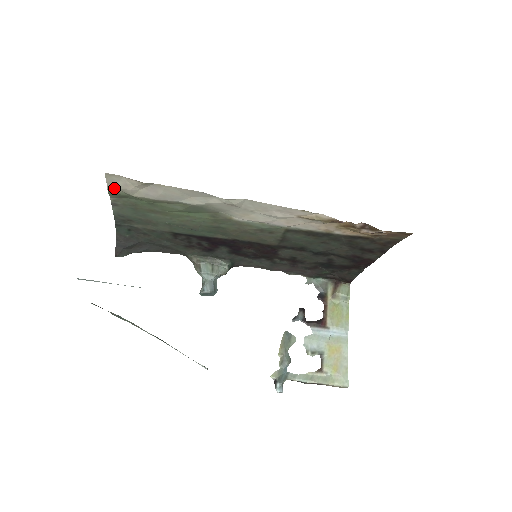
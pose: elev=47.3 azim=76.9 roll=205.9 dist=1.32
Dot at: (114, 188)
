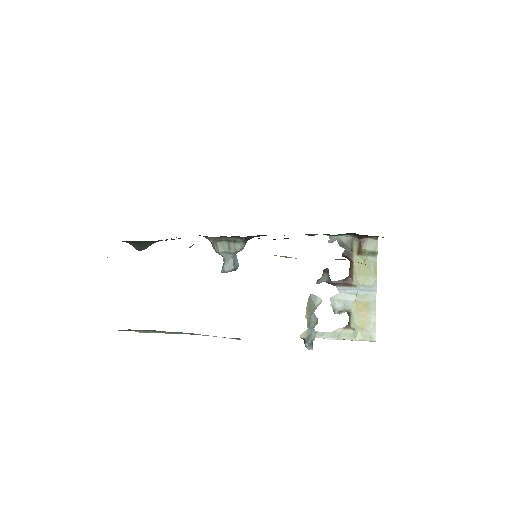
Dot at: occluded
